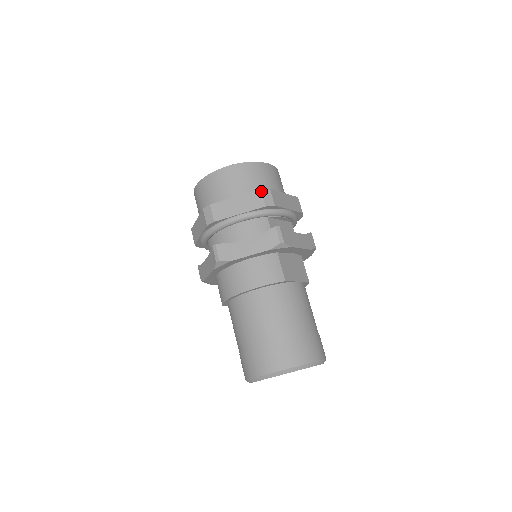
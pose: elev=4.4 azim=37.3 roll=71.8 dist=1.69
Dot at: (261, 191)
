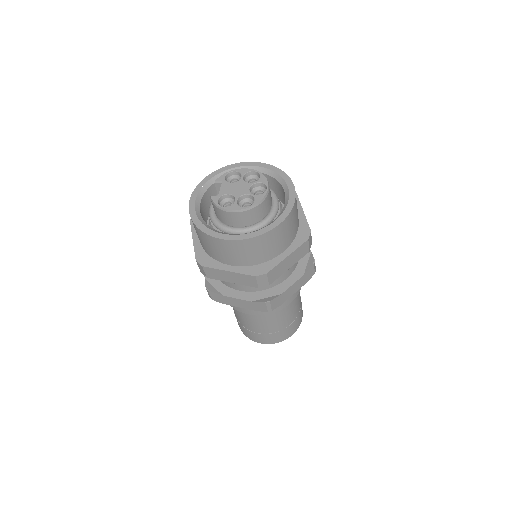
Dot at: (308, 241)
